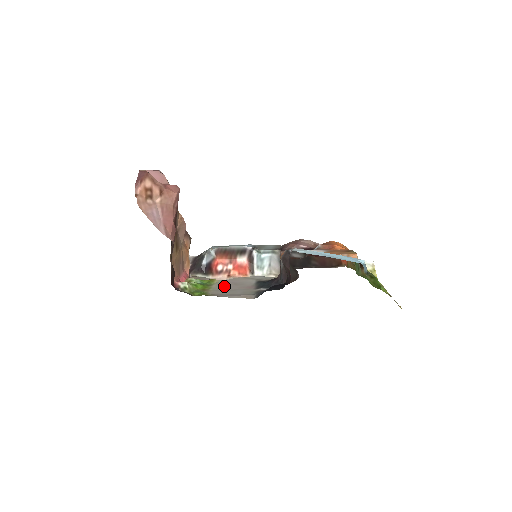
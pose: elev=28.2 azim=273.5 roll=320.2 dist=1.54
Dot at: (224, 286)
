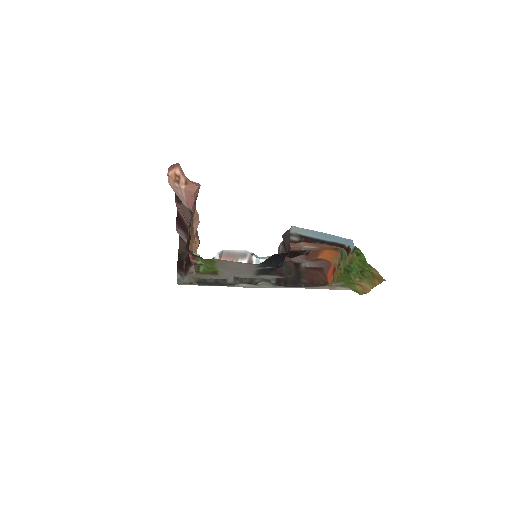
Dot at: (228, 270)
